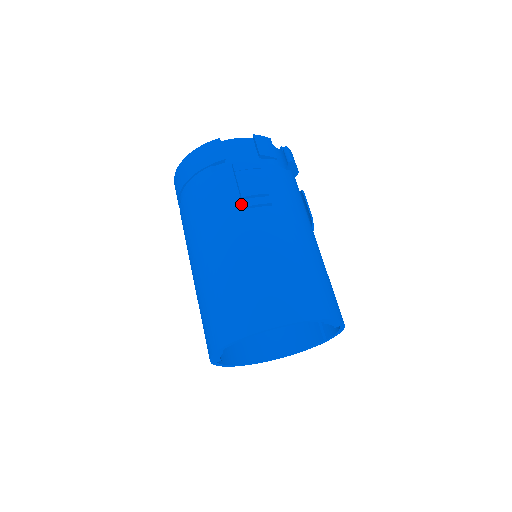
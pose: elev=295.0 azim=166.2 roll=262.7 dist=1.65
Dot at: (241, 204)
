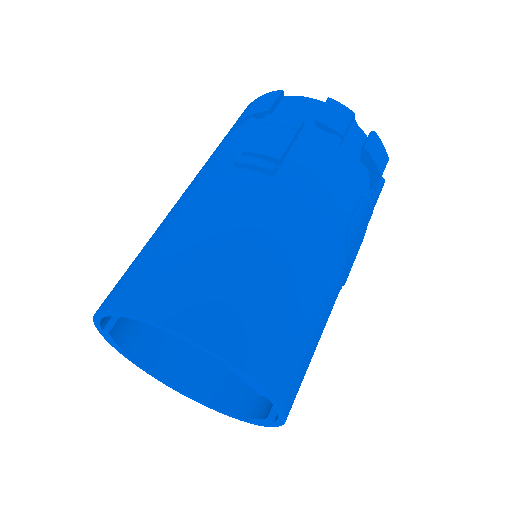
Dot at: occluded
